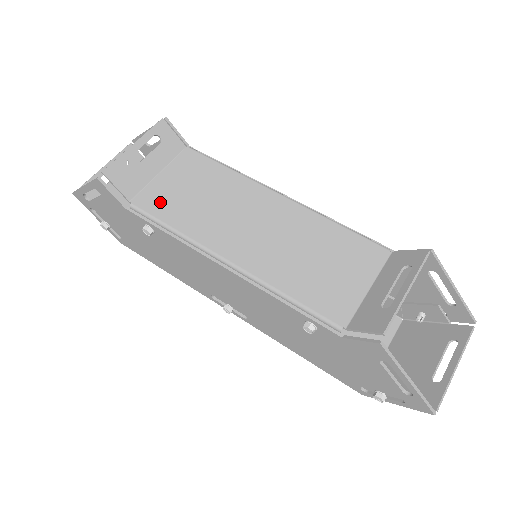
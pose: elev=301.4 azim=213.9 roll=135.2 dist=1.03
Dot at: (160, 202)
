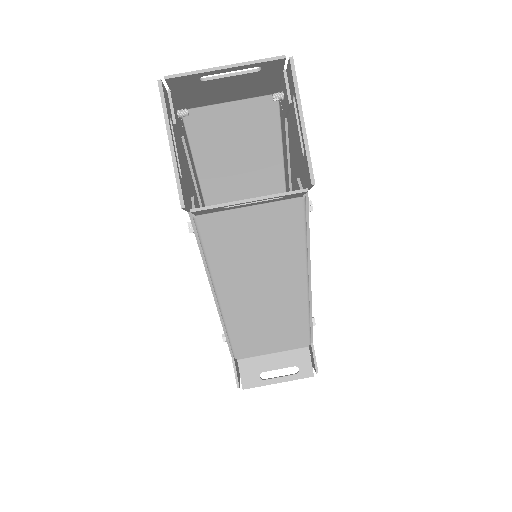
Dot at: (221, 234)
